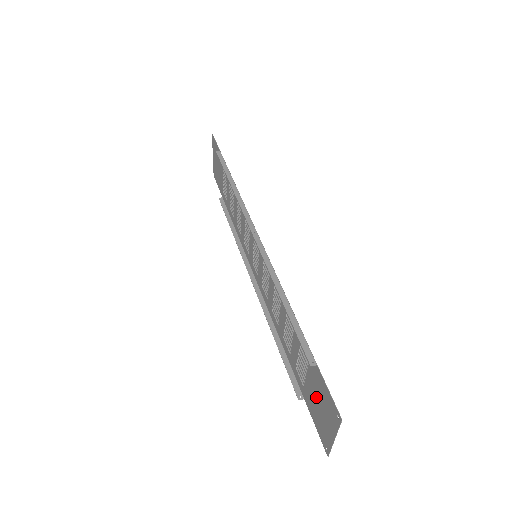
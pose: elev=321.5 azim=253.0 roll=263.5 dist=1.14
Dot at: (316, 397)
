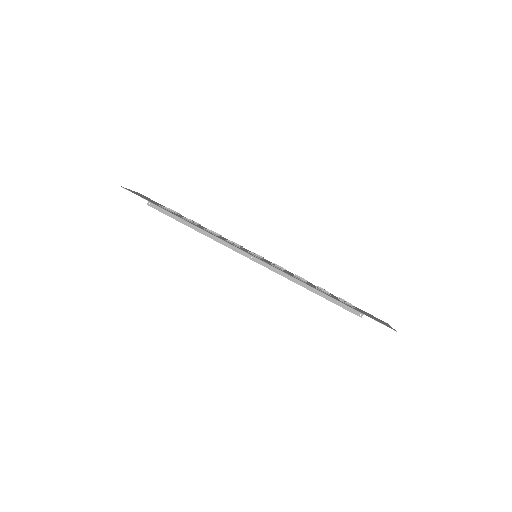
Dot at: occluded
